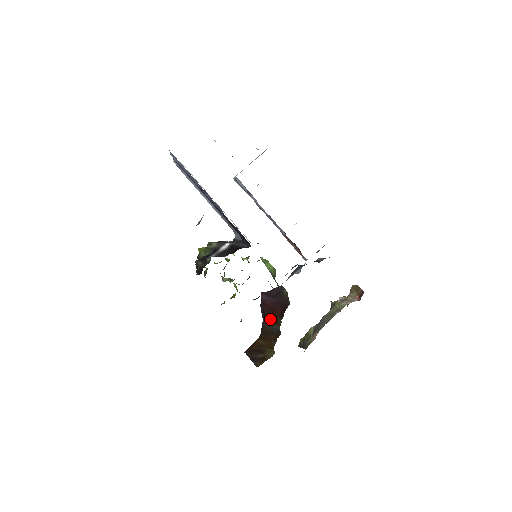
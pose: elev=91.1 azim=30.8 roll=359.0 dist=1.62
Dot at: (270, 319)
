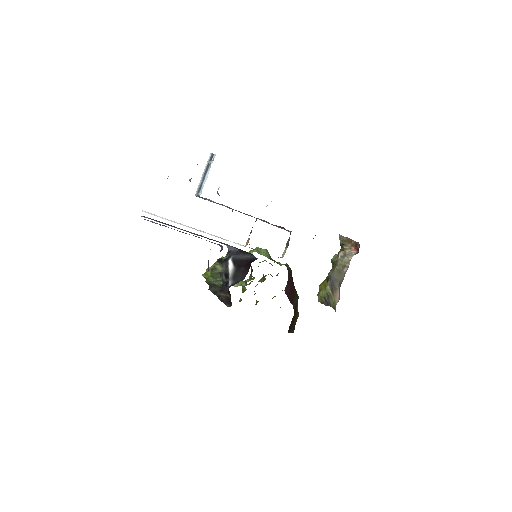
Dot at: (293, 299)
